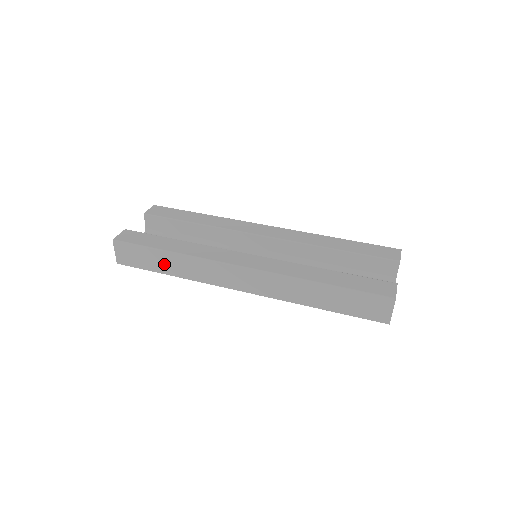
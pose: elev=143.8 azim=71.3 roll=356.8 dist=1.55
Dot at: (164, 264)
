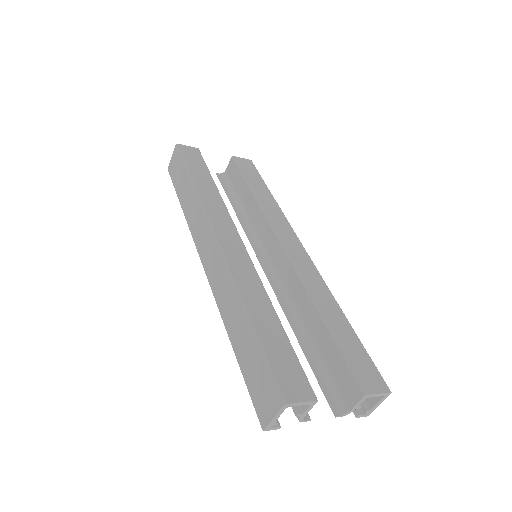
Dot at: (184, 192)
